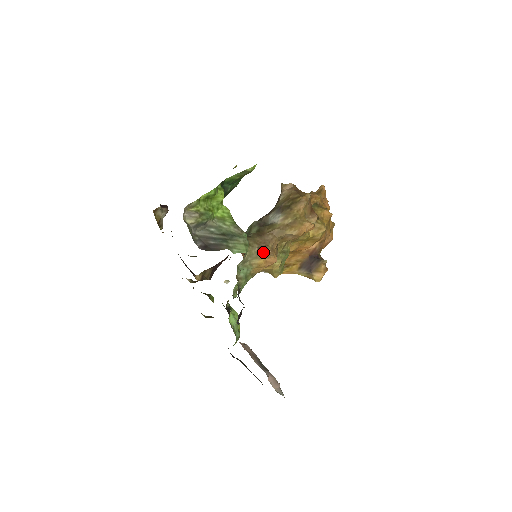
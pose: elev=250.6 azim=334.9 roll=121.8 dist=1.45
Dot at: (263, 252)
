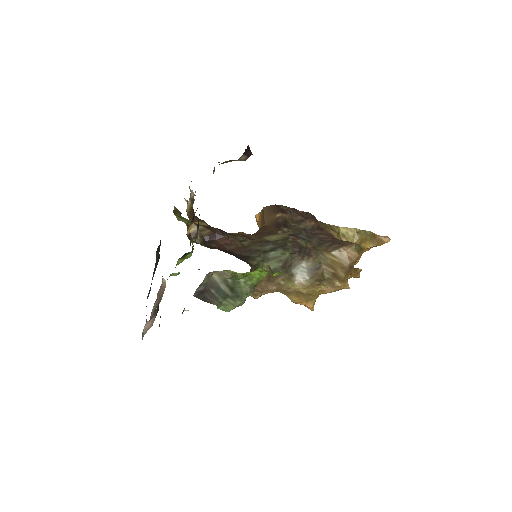
Dot at: occluded
